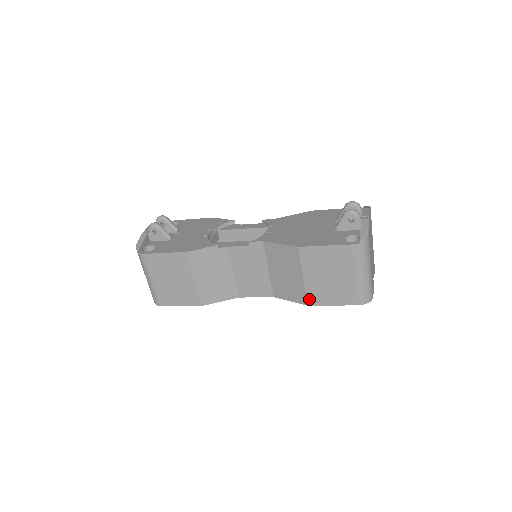
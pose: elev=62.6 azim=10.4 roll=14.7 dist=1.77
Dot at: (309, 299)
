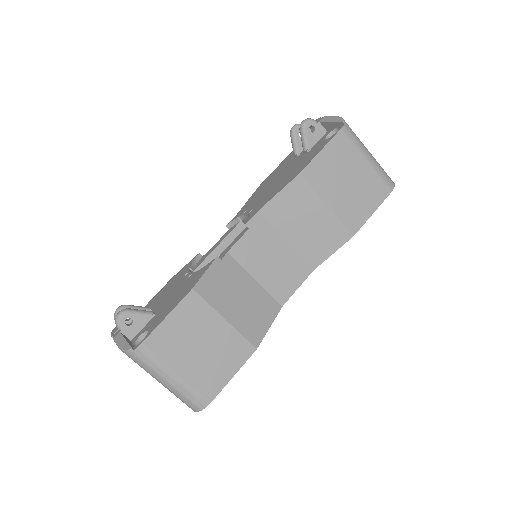
Dot at: (350, 227)
